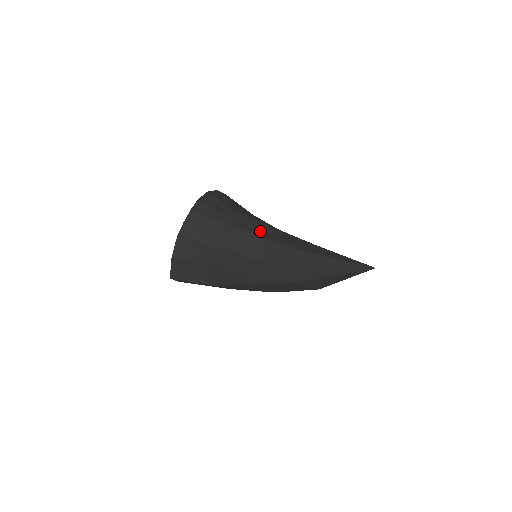
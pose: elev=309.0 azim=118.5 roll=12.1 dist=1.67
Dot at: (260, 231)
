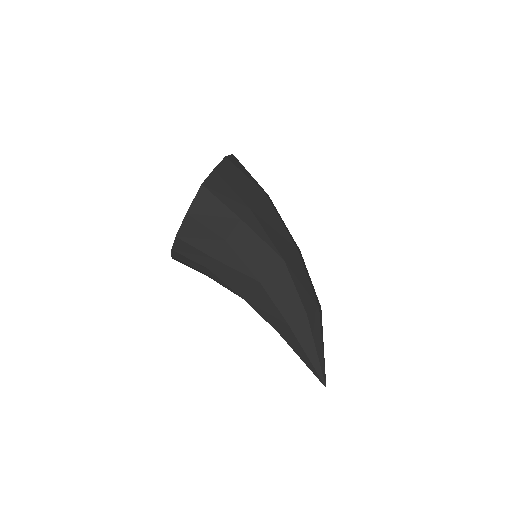
Dot at: (240, 288)
